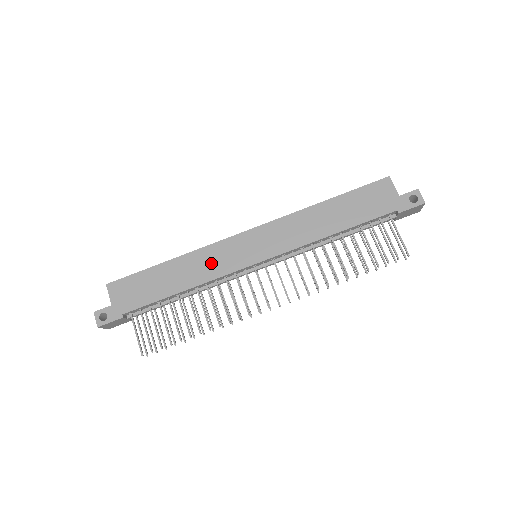
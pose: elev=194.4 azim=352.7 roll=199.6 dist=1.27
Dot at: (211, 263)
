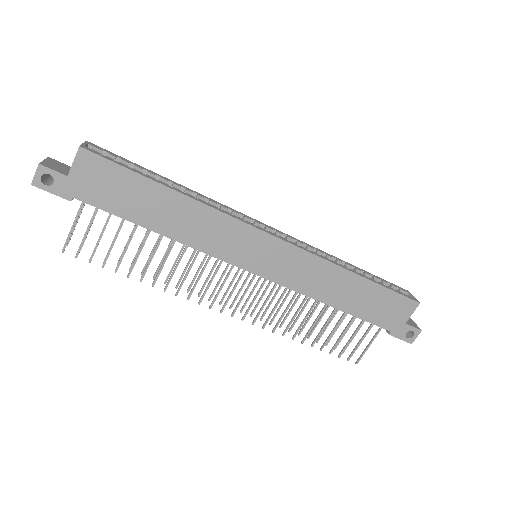
Dot at: (212, 234)
